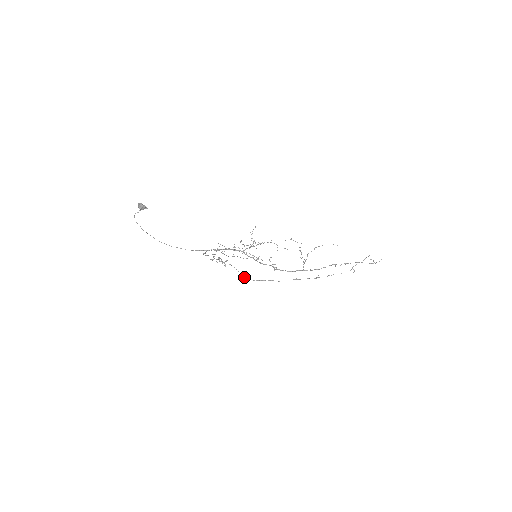
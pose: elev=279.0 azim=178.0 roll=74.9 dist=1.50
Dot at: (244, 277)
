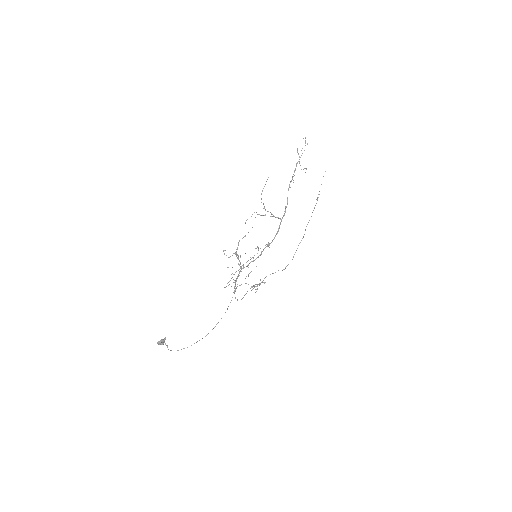
Dot at: (284, 269)
